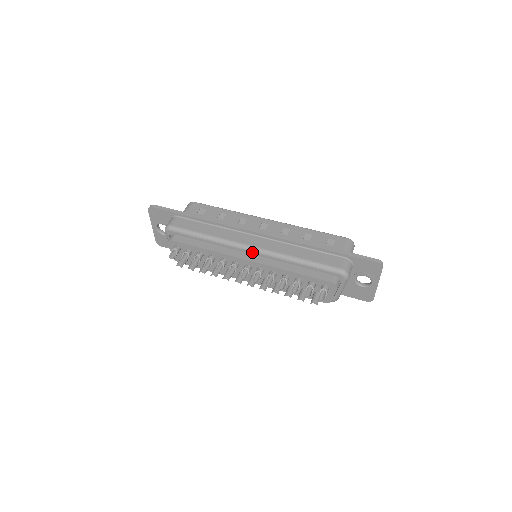
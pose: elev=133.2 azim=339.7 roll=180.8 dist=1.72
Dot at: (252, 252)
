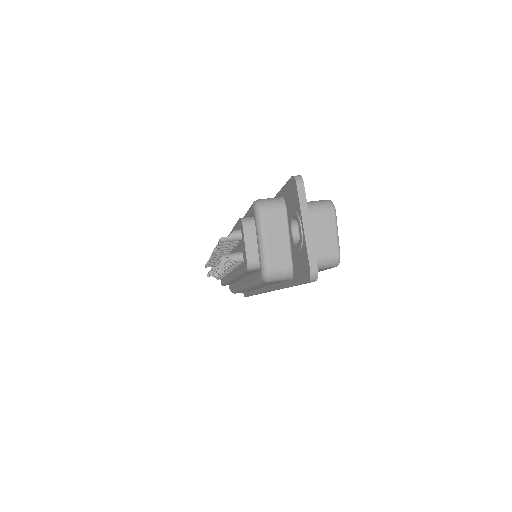
Dot at: occluded
